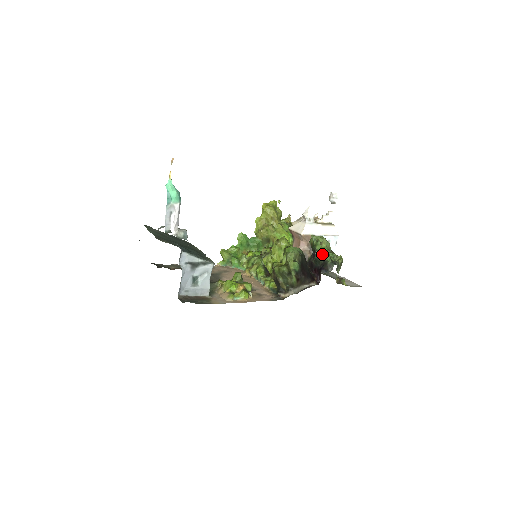
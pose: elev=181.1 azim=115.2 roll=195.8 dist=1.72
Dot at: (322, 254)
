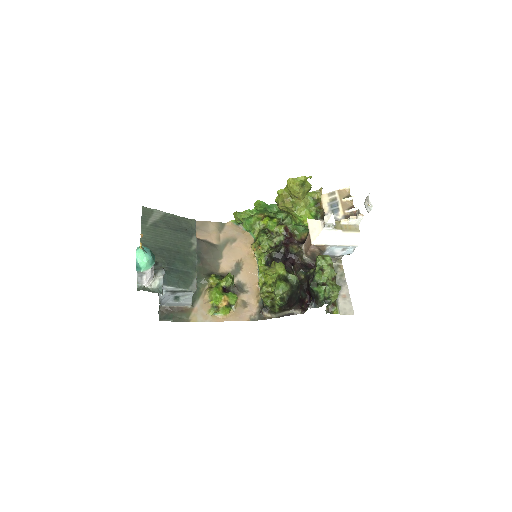
Dot at: (318, 287)
